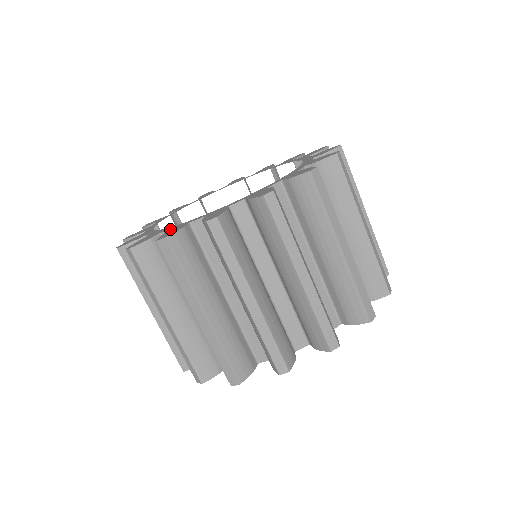
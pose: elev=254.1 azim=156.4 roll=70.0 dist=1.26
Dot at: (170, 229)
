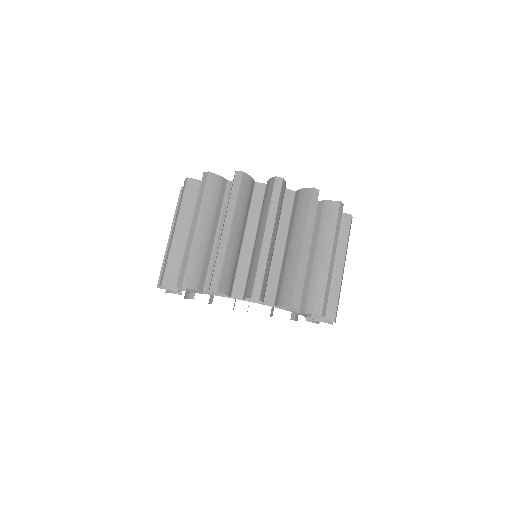
Dot at: occluded
